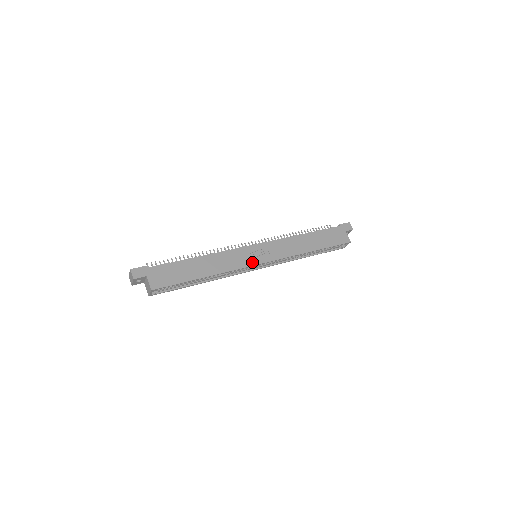
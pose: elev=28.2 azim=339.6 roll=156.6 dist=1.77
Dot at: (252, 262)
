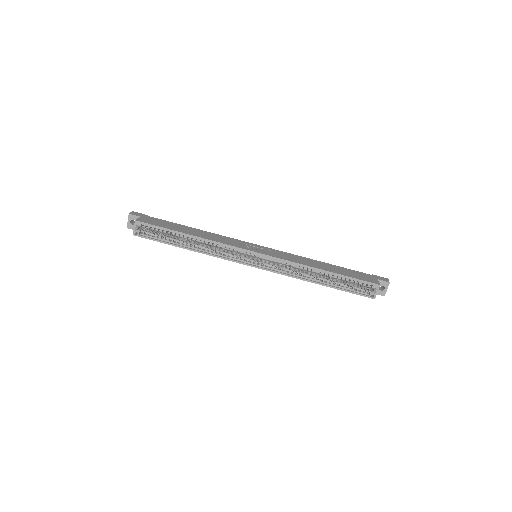
Dot at: (245, 248)
